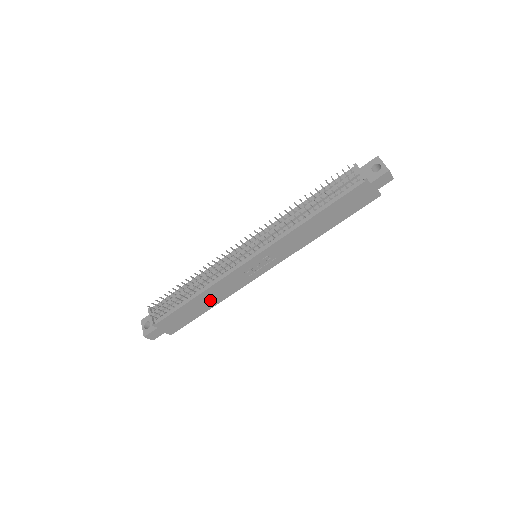
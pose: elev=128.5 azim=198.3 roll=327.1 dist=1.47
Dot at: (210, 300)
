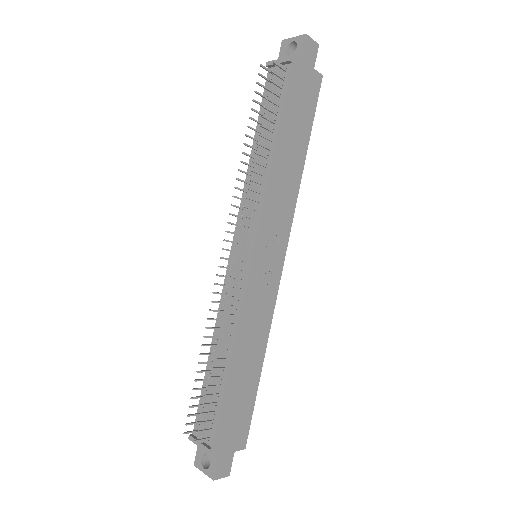
Dot at: (251, 356)
